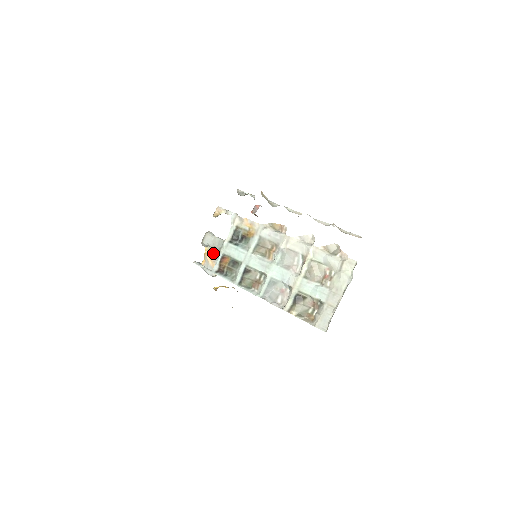
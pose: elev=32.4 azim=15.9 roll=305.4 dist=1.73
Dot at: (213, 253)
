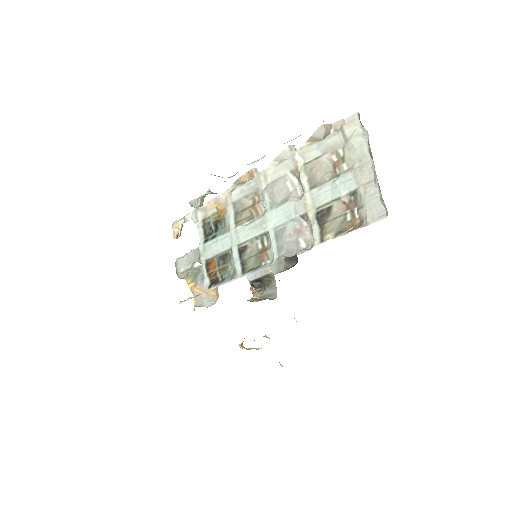
Dot at: (199, 281)
